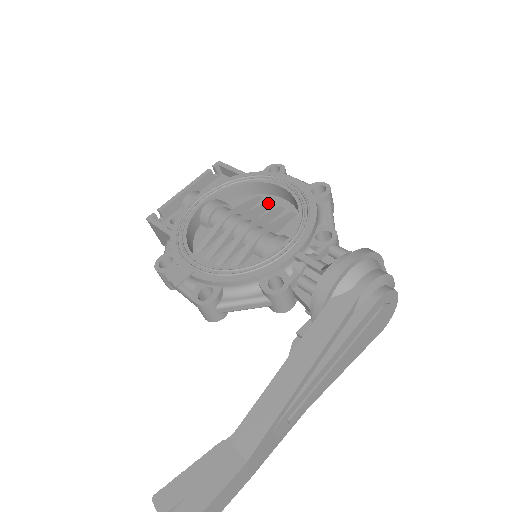
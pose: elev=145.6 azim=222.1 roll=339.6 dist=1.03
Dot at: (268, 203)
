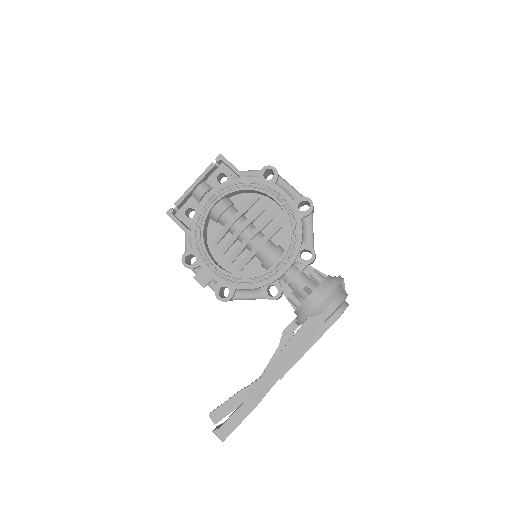
Dot at: (264, 206)
